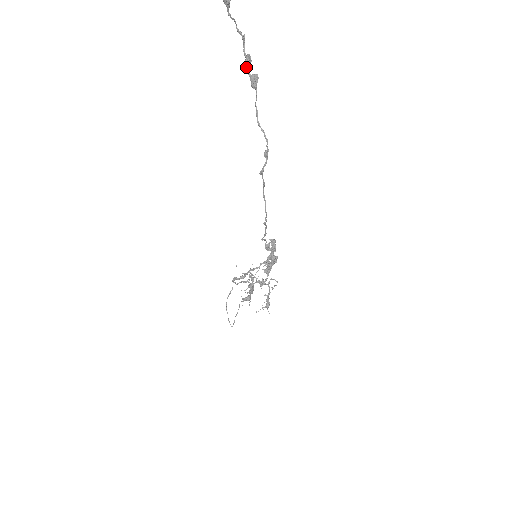
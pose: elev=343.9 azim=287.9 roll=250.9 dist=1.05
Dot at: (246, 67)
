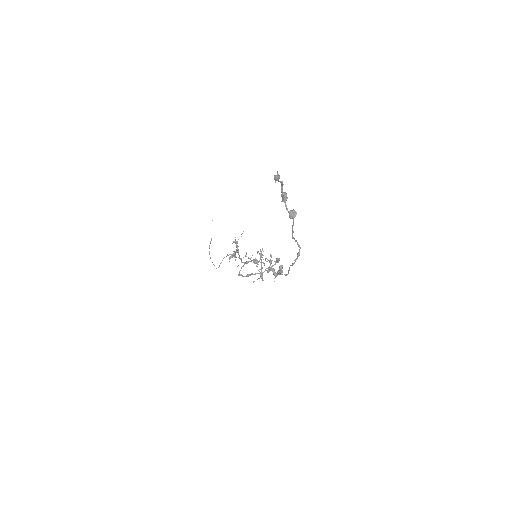
Dot at: (285, 206)
